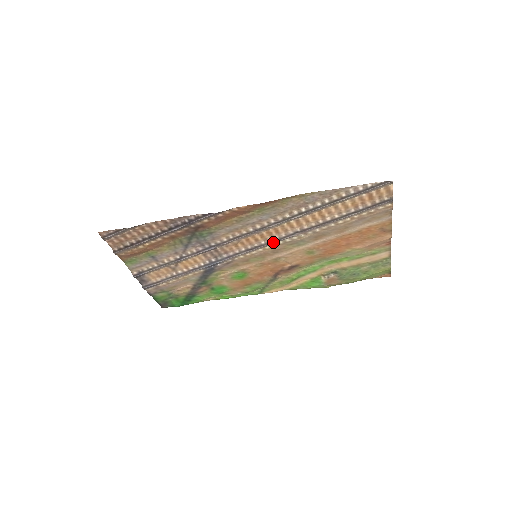
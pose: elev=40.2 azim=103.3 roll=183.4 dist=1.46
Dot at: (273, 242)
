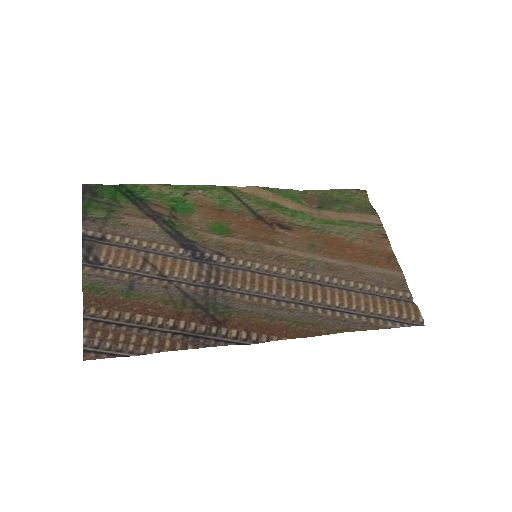
Dot at: (286, 278)
